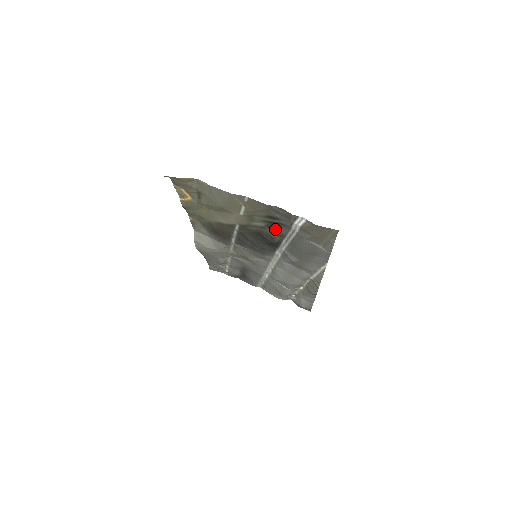
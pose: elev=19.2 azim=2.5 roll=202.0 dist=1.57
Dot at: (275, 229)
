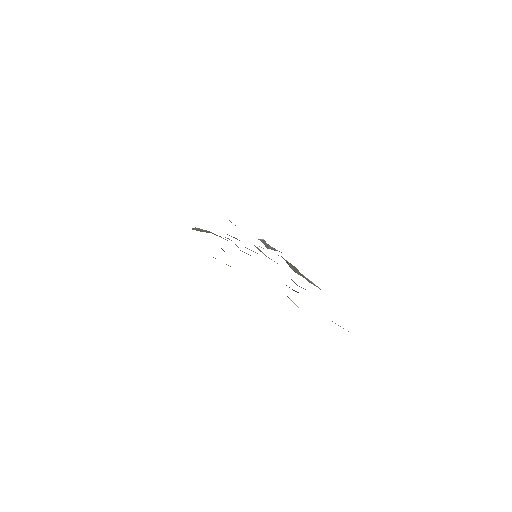
Dot at: occluded
